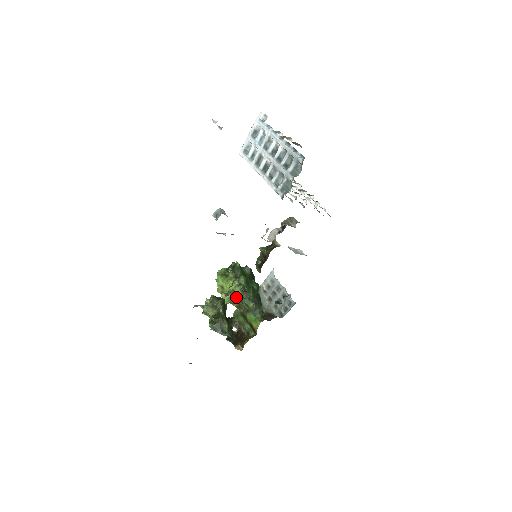
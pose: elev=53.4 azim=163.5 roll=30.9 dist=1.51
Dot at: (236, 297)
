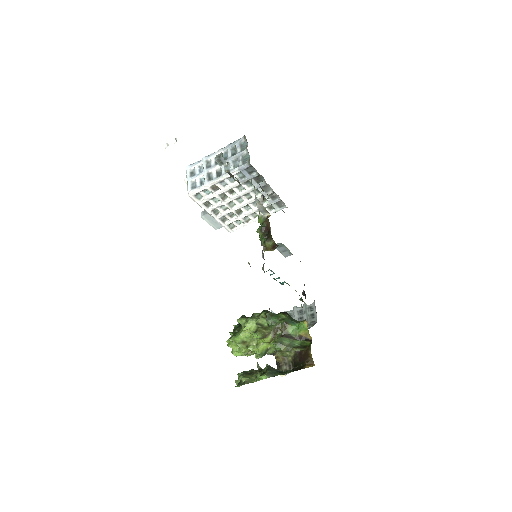
Dot at: (265, 328)
